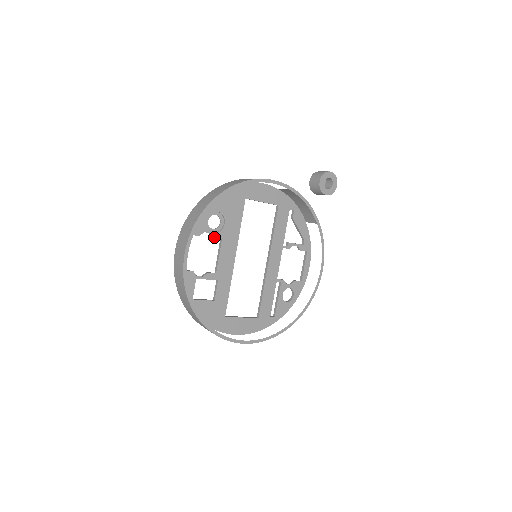
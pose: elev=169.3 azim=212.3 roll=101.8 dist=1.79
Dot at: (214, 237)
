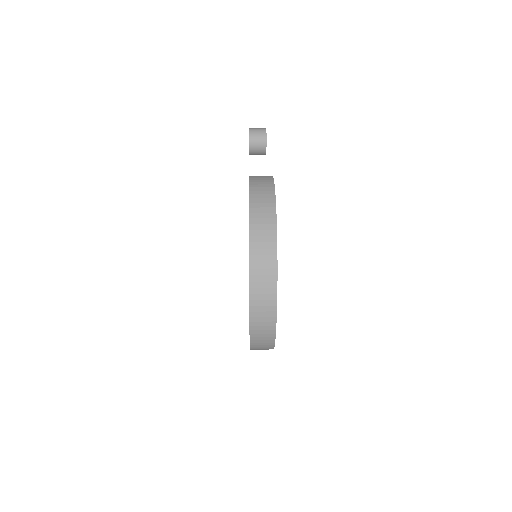
Dot at: occluded
